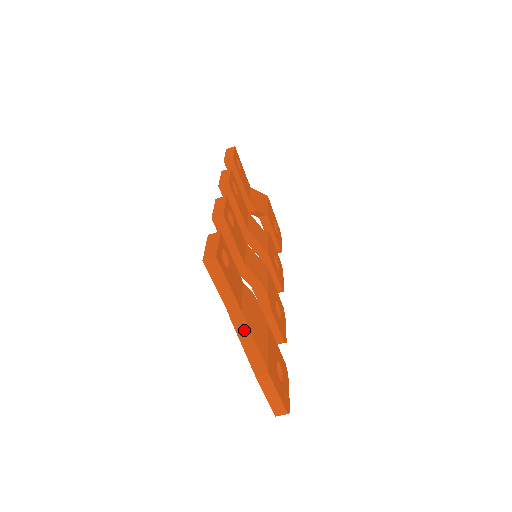
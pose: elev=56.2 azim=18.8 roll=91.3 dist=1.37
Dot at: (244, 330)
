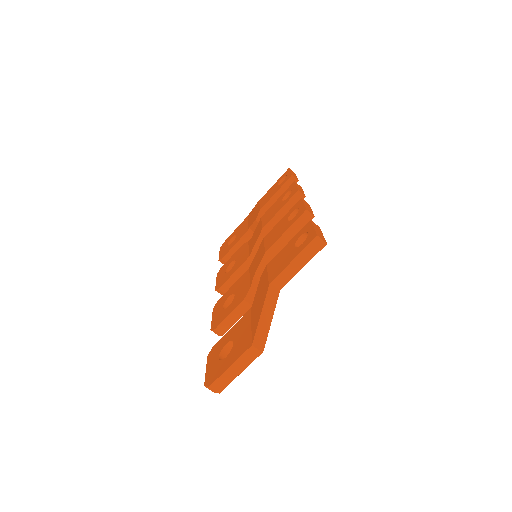
Dot at: (271, 305)
